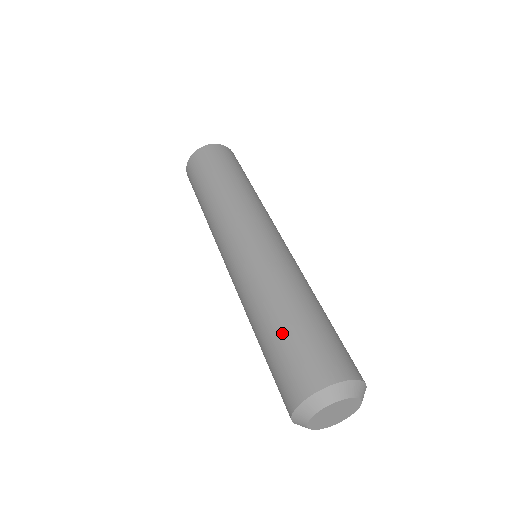
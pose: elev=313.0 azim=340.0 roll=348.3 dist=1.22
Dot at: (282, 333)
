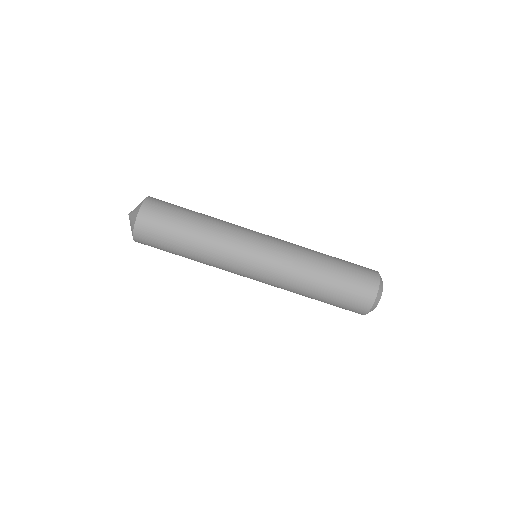
Dot at: (329, 299)
